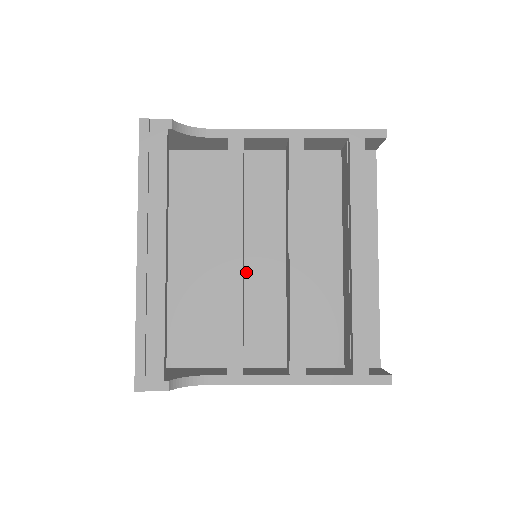
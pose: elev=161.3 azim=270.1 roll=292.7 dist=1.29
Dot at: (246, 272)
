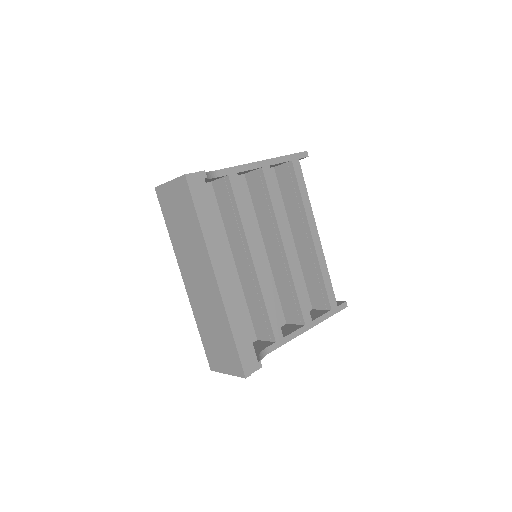
Dot at: occluded
